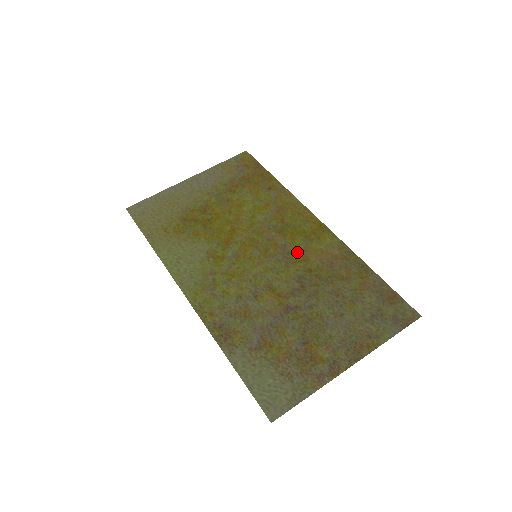
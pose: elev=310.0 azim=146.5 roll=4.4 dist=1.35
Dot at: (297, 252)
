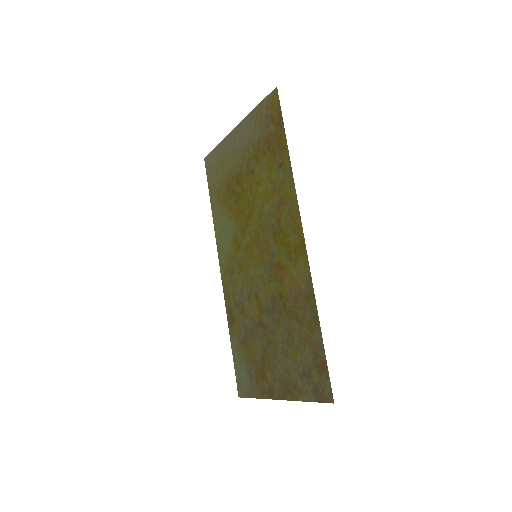
Dot at: (279, 268)
